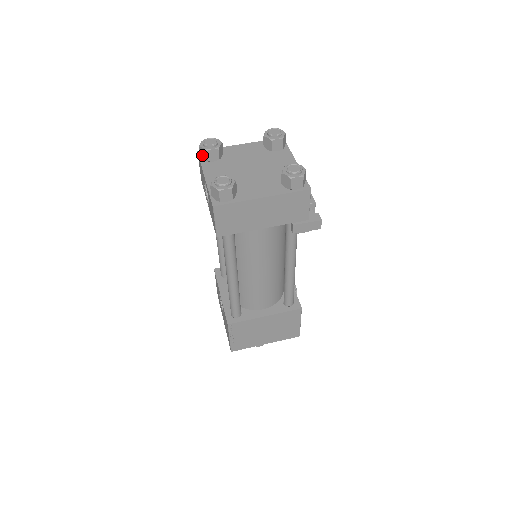
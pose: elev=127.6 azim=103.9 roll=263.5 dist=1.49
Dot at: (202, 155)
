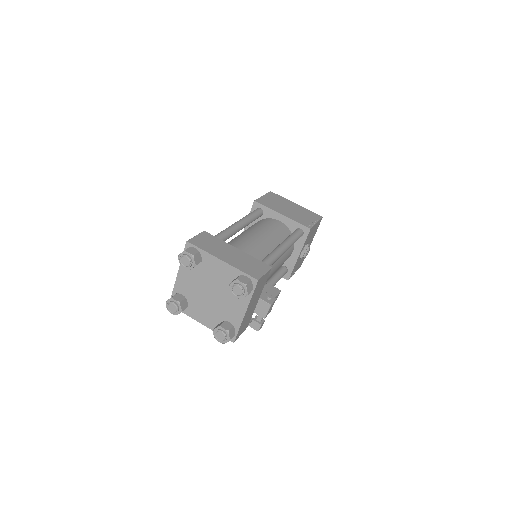
Dot at: occluded
